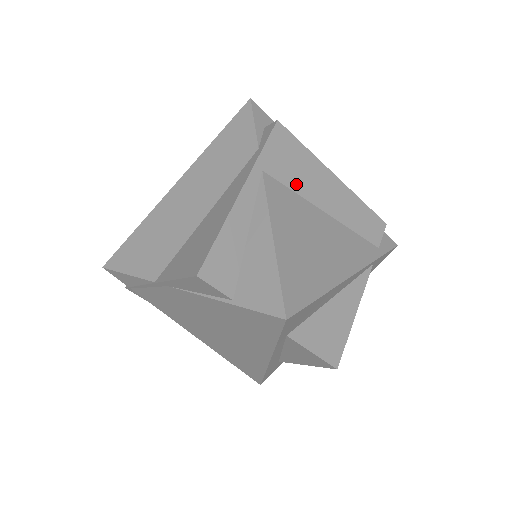
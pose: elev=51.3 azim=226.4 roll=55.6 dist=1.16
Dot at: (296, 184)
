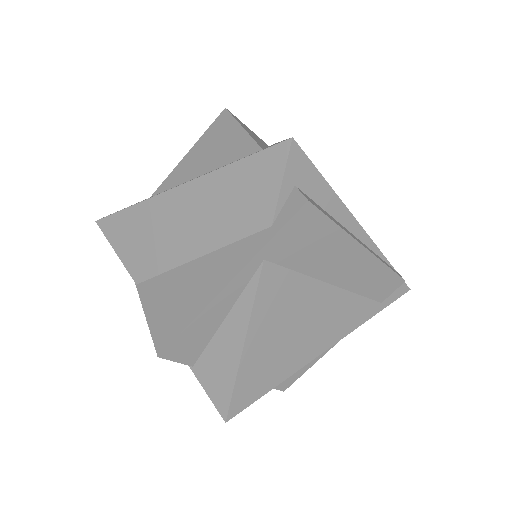
Dot at: (304, 264)
